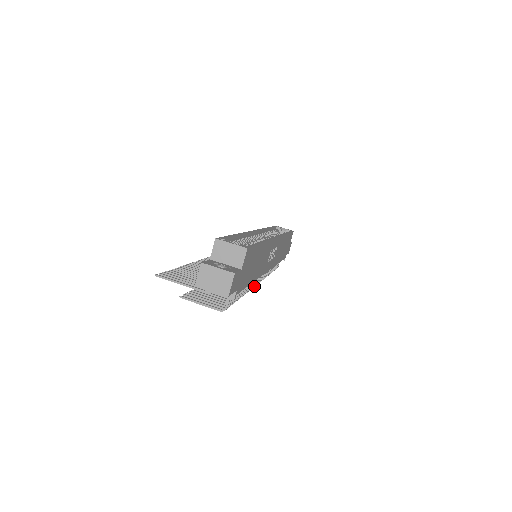
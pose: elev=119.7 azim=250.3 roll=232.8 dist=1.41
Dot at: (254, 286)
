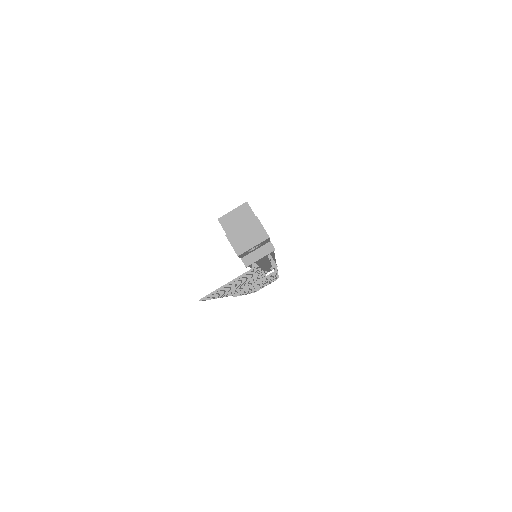
Dot at: occluded
